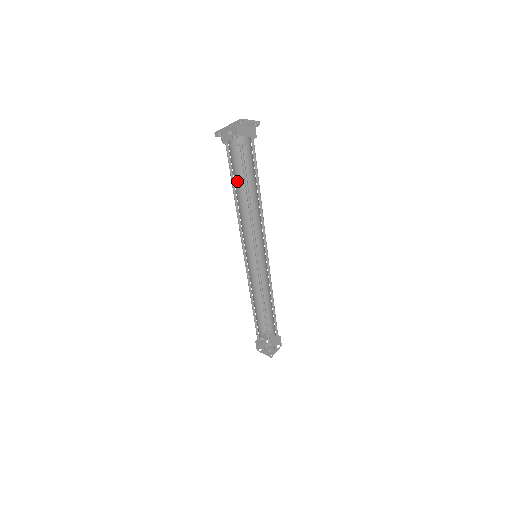
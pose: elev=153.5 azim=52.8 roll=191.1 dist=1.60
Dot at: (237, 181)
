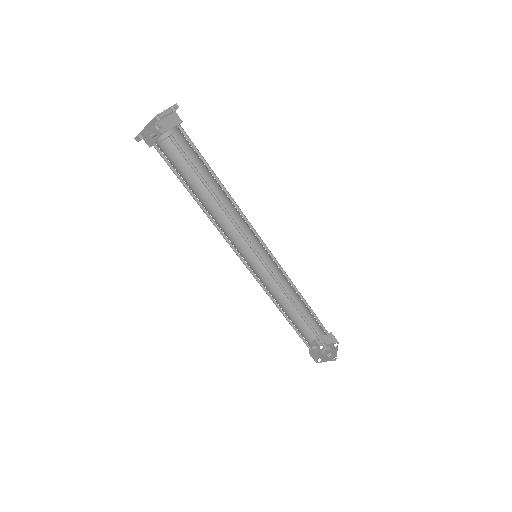
Dot at: (190, 184)
